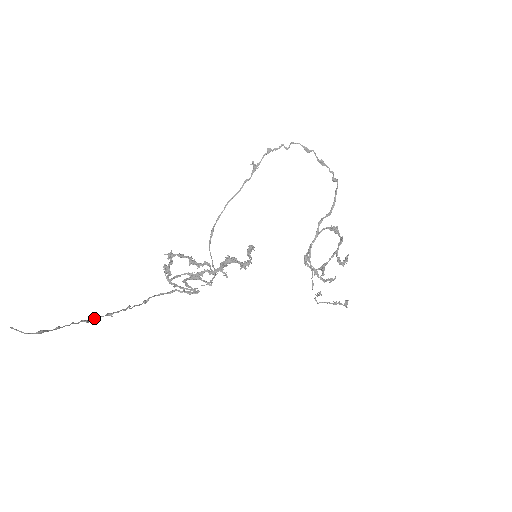
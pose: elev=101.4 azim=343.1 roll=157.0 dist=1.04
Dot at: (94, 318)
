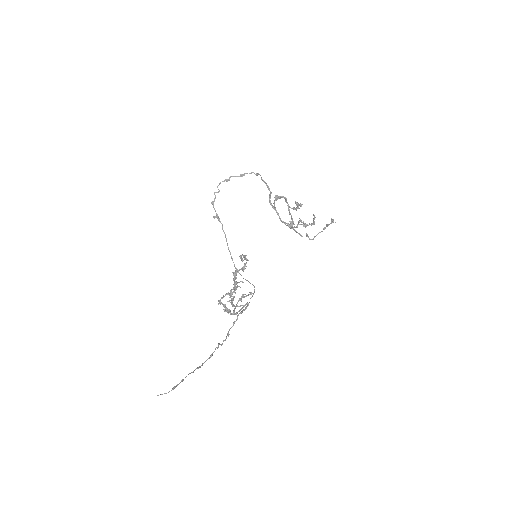
Dot at: occluded
